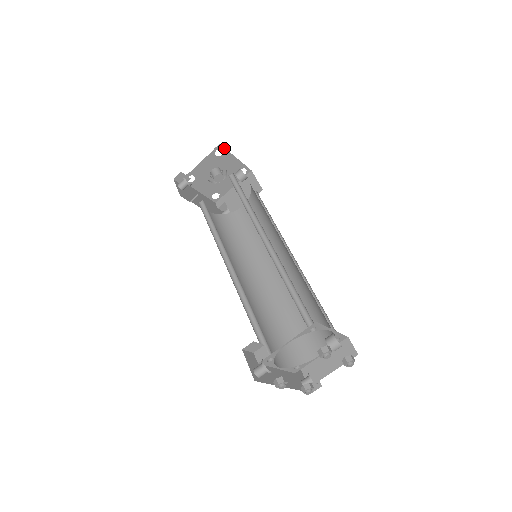
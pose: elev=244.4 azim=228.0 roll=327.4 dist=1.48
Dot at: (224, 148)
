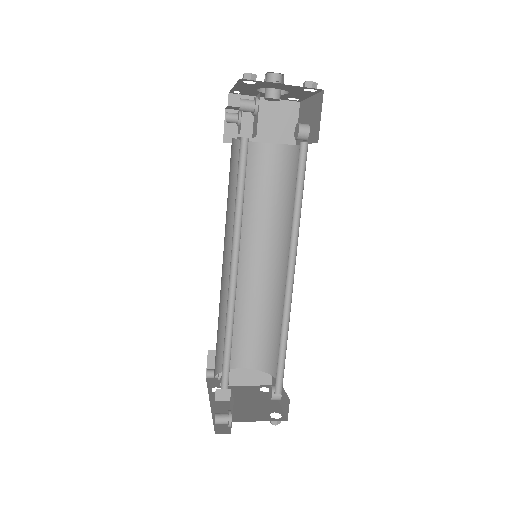
Dot at: (319, 91)
